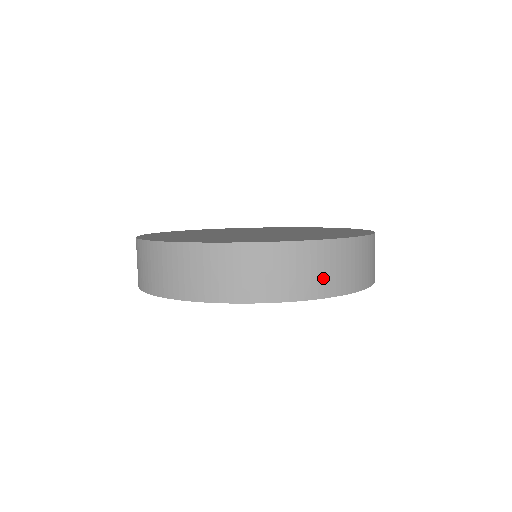
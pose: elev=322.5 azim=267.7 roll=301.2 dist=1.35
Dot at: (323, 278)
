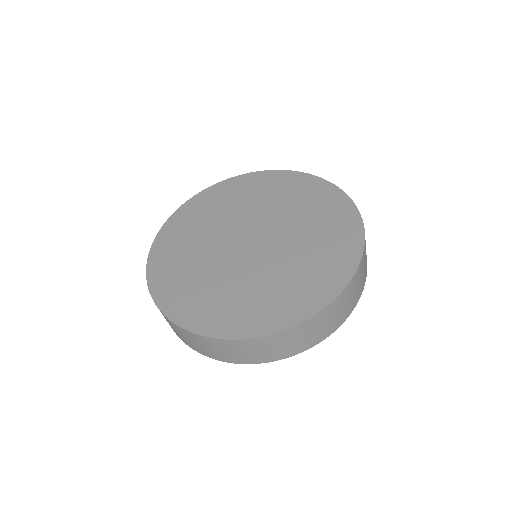
Dot at: (330, 325)
